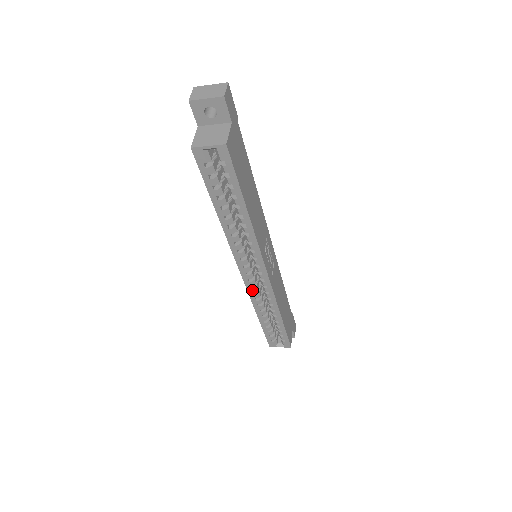
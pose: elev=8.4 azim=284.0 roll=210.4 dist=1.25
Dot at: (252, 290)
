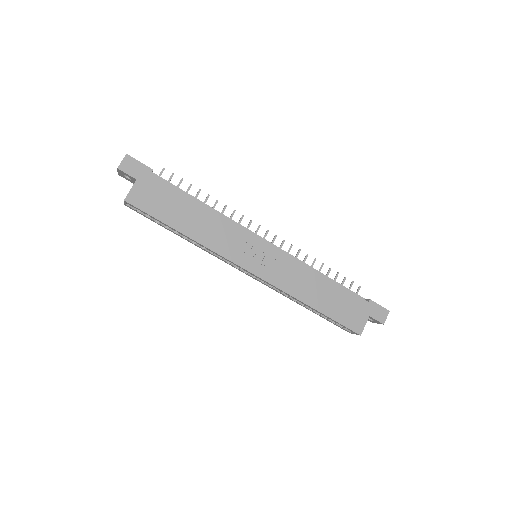
Dot at: (266, 285)
